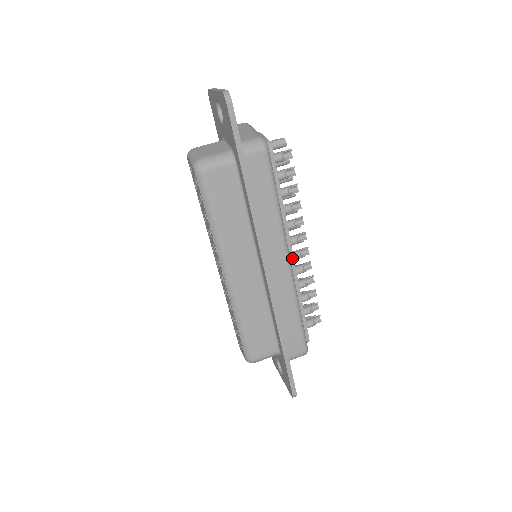
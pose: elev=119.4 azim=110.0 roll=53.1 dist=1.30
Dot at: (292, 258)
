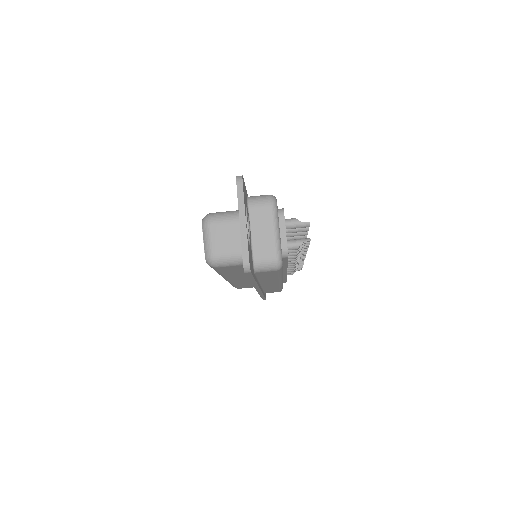
Dot at: (286, 273)
